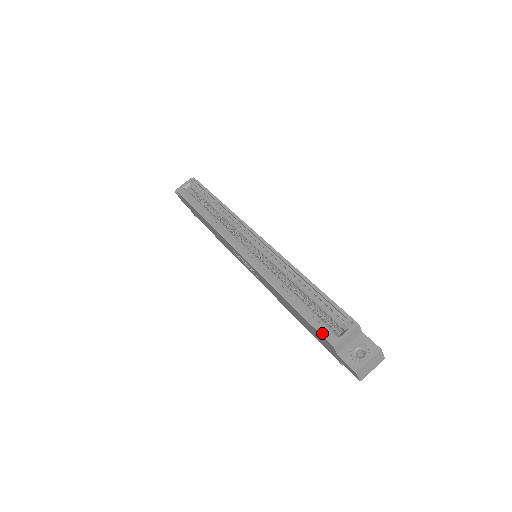
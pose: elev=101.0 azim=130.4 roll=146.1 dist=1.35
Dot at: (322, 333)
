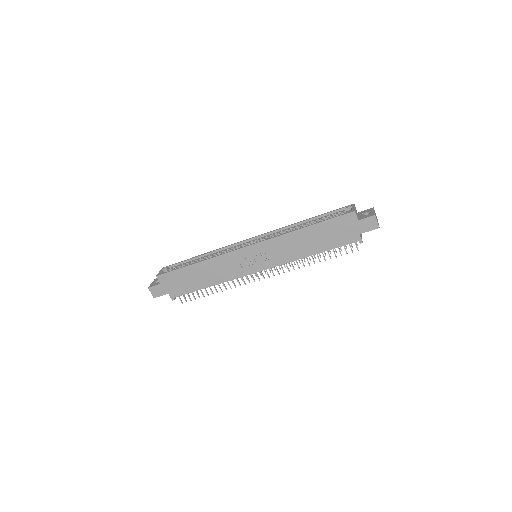
Dot at: (342, 214)
